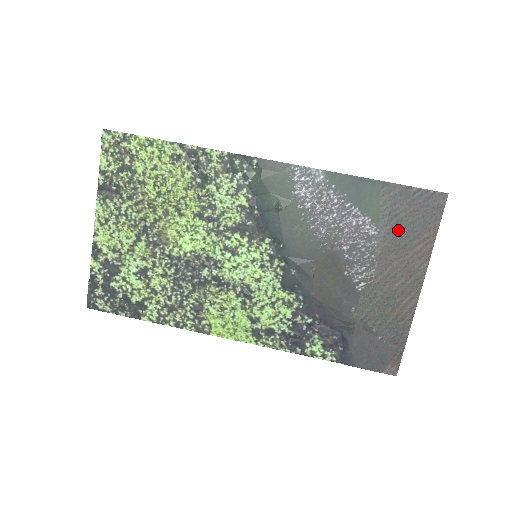
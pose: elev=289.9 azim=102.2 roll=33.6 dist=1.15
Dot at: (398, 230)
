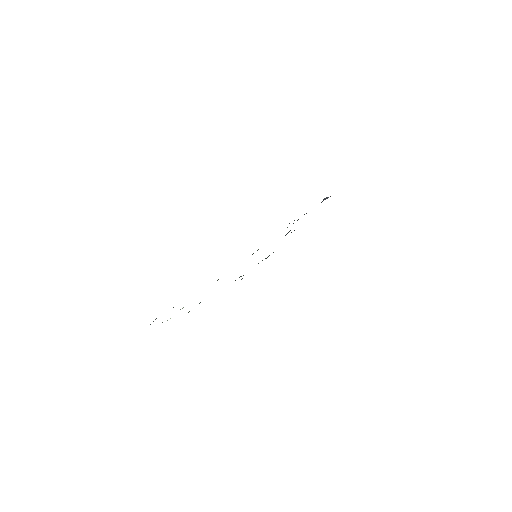
Dot at: occluded
